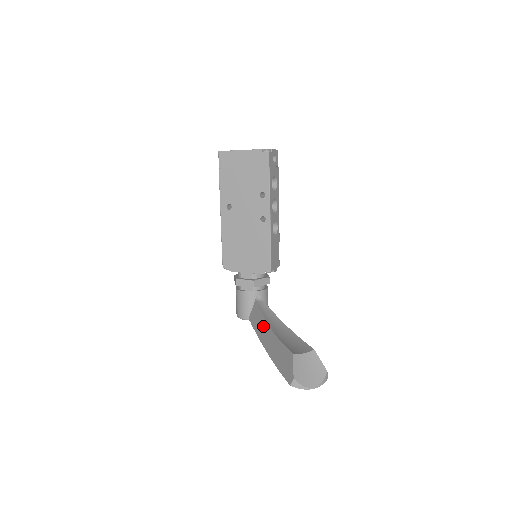
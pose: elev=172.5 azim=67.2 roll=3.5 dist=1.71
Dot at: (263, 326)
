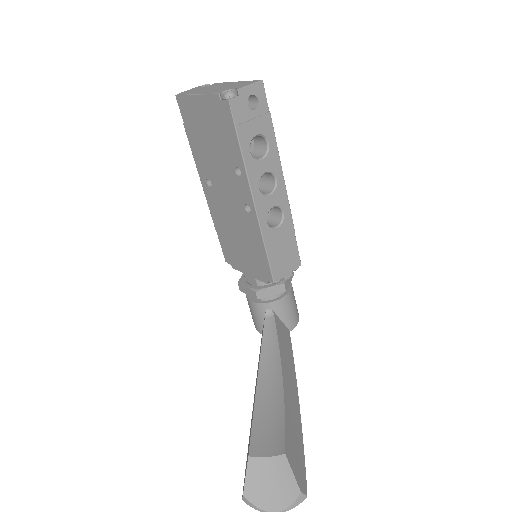
Dot at: (258, 366)
